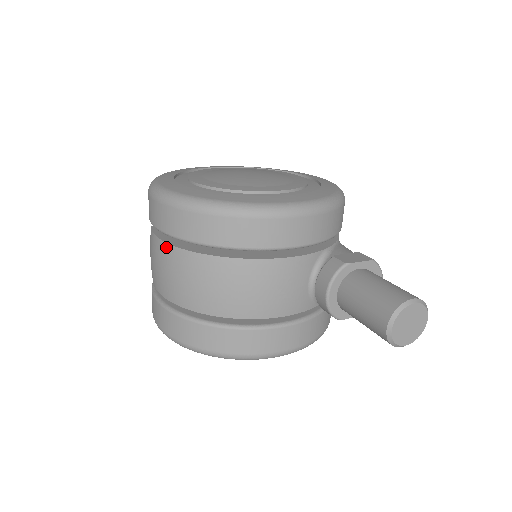
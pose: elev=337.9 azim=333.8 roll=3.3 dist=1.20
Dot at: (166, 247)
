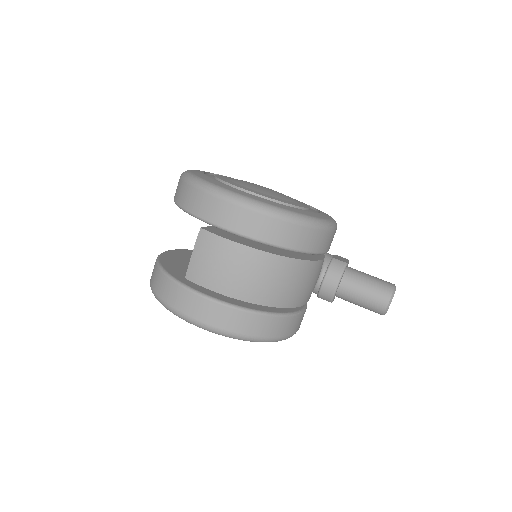
Dot at: (247, 250)
